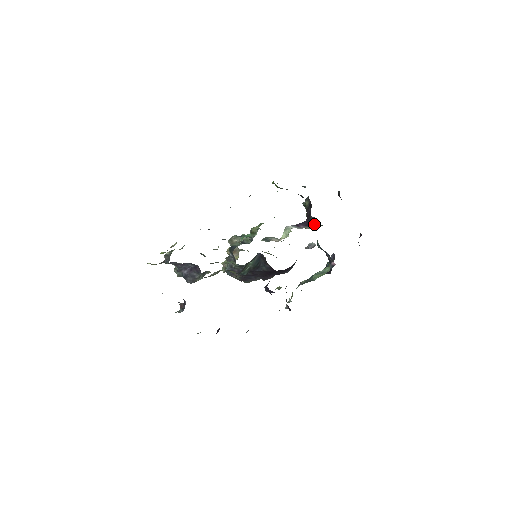
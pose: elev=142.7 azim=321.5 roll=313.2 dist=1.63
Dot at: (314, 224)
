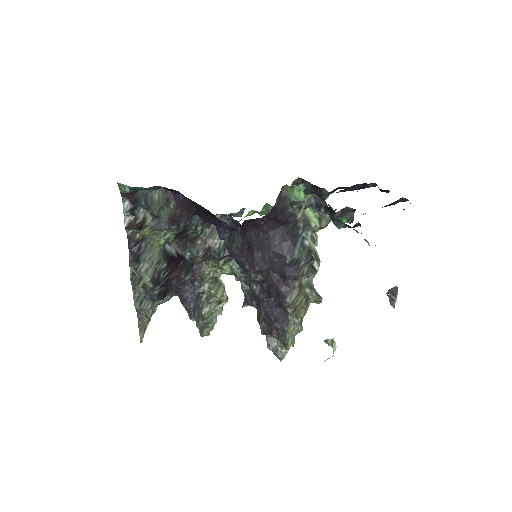
Dot at: occluded
